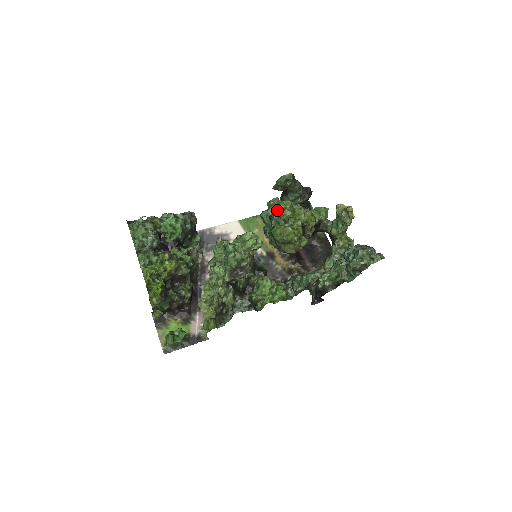
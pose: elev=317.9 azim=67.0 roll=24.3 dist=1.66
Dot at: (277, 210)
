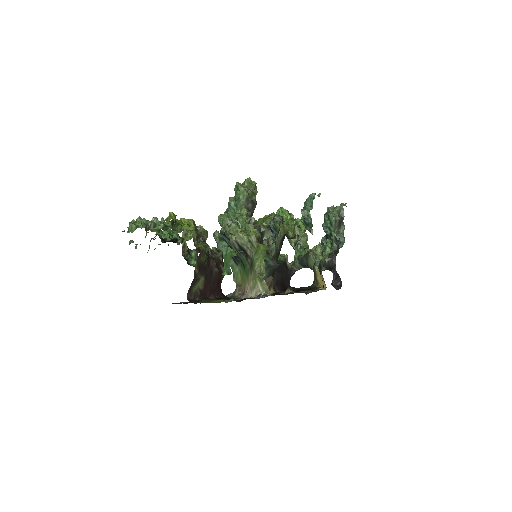
Dot at: occluded
